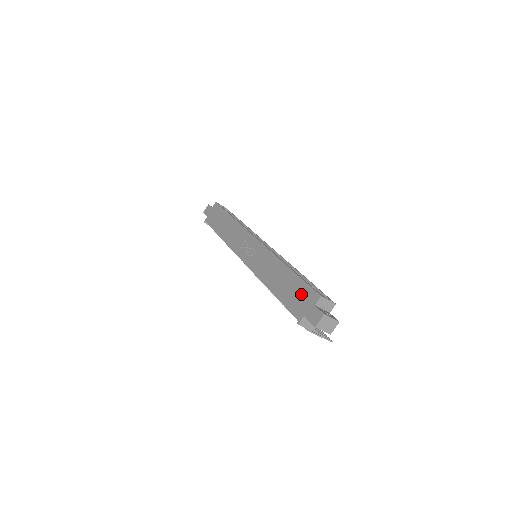
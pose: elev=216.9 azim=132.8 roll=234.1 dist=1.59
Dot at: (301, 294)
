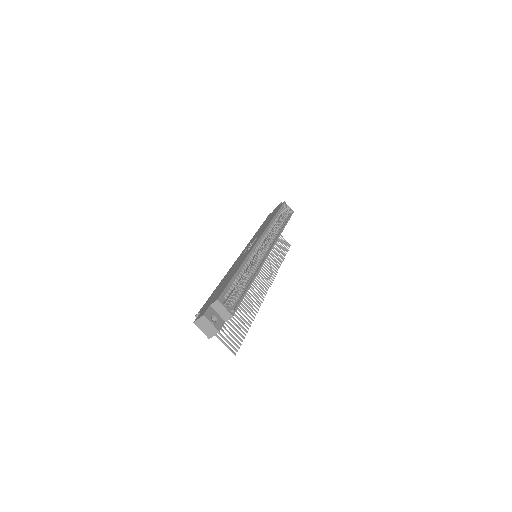
Dot at: (217, 293)
